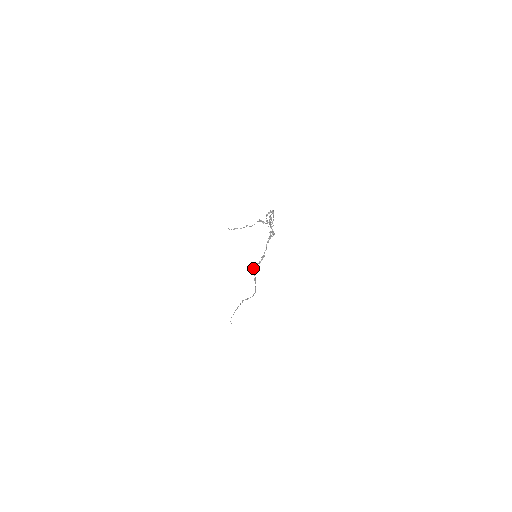
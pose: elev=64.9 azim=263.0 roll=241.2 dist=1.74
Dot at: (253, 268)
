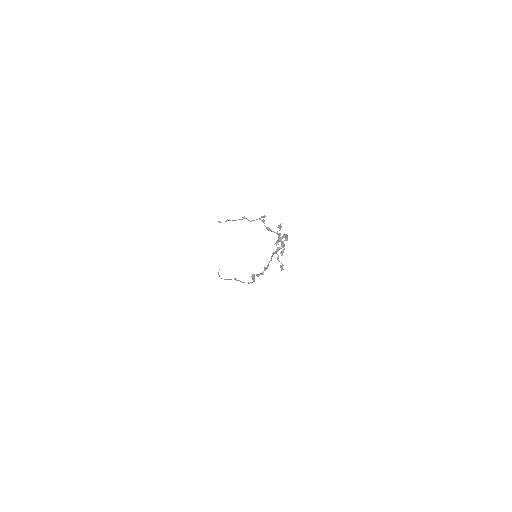
Dot at: (252, 275)
